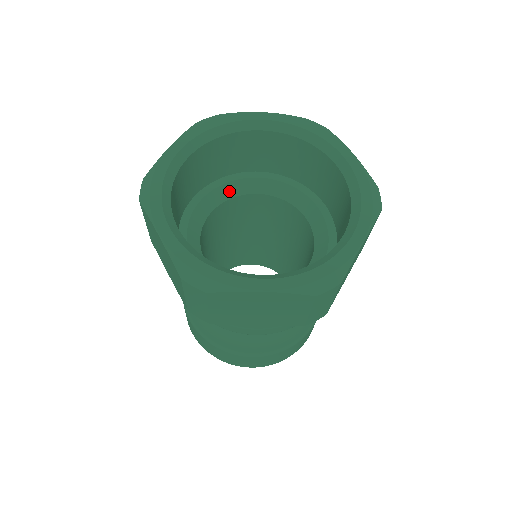
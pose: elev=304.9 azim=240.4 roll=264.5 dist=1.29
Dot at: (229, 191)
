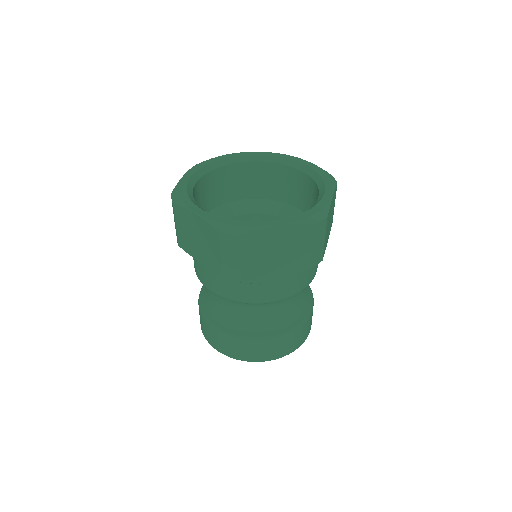
Dot at: (269, 209)
